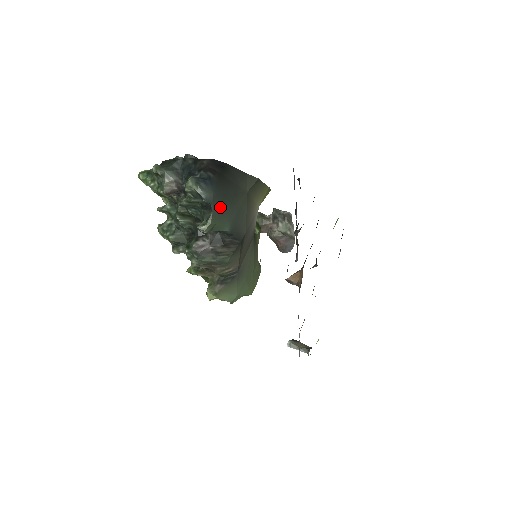
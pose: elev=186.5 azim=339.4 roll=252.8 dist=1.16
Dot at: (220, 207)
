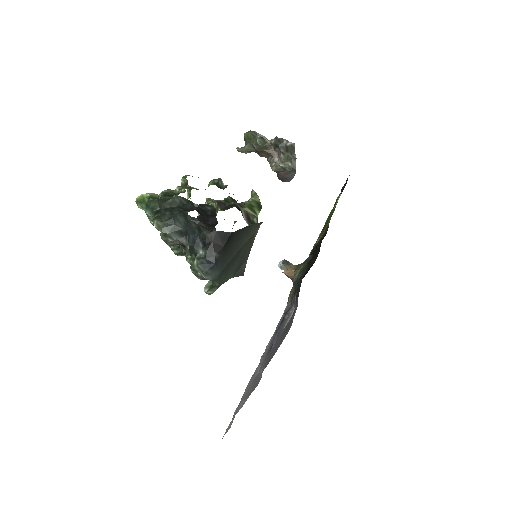
Dot at: (225, 273)
